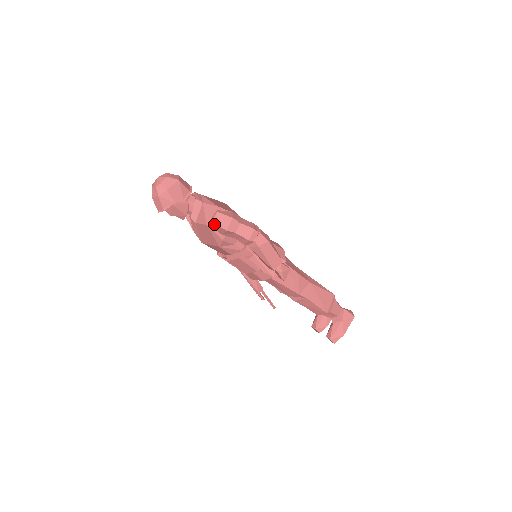
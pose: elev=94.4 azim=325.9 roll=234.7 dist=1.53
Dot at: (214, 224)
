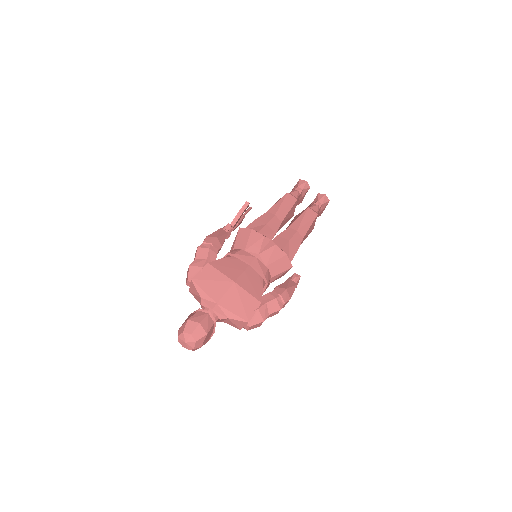
Dot at: (247, 329)
